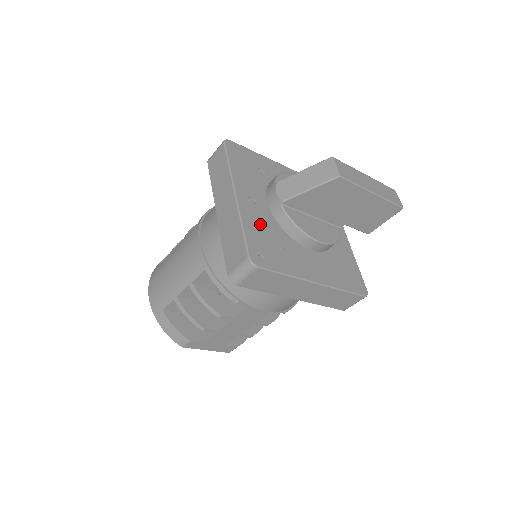
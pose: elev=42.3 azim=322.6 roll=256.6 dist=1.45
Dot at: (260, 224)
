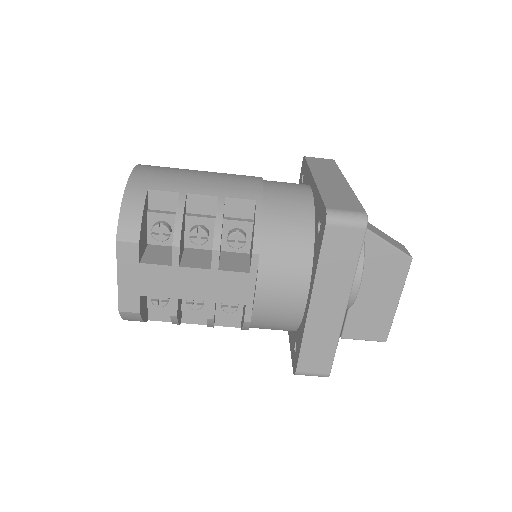
Dot at: occluded
